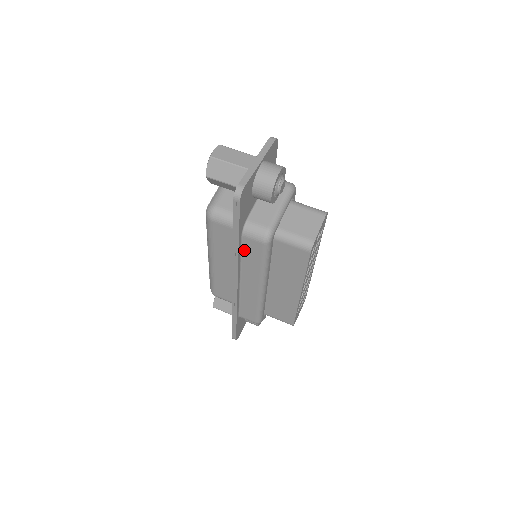
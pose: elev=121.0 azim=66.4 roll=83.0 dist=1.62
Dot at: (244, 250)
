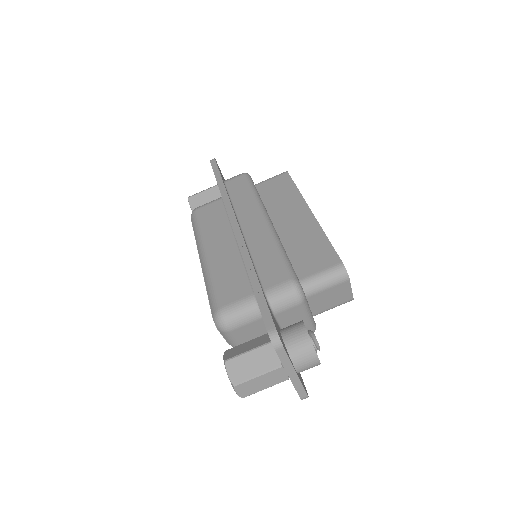
Dot at: occluded
